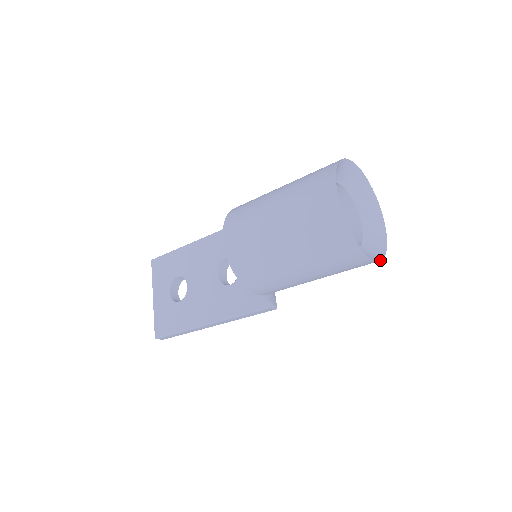
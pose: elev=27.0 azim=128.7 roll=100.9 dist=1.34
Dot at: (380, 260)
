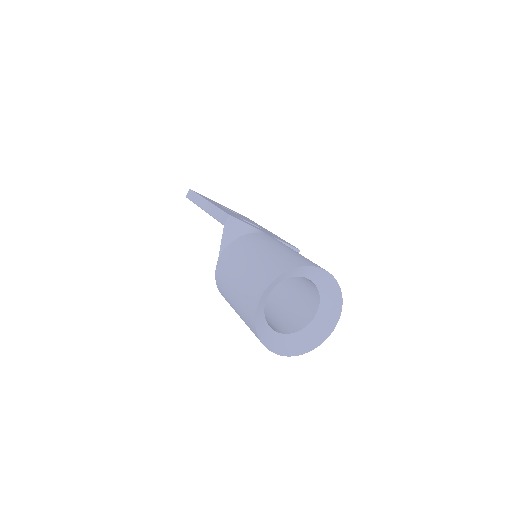
Dot at: (340, 313)
